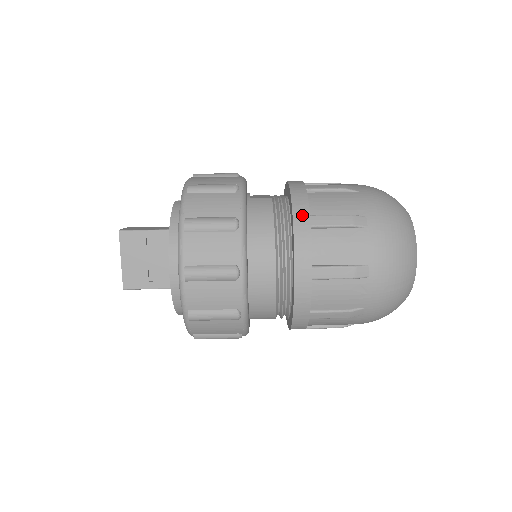
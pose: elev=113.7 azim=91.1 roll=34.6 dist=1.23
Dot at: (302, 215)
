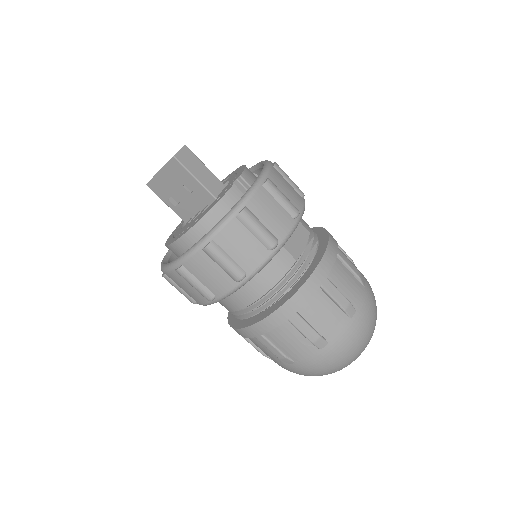
Dot at: (291, 308)
